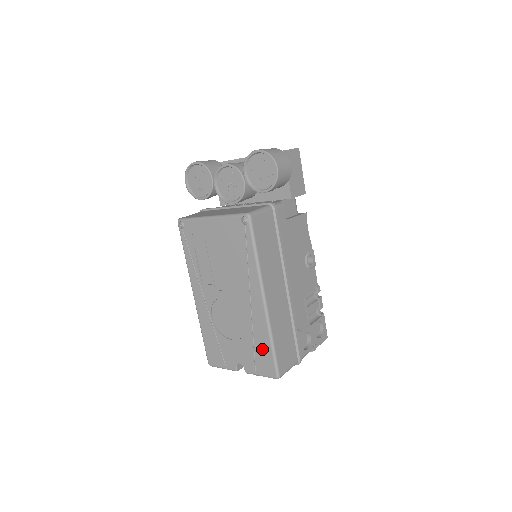
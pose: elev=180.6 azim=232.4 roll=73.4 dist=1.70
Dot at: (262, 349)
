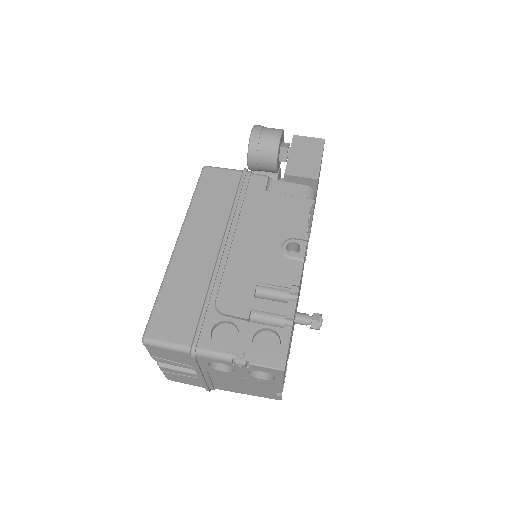
Dot at: occluded
